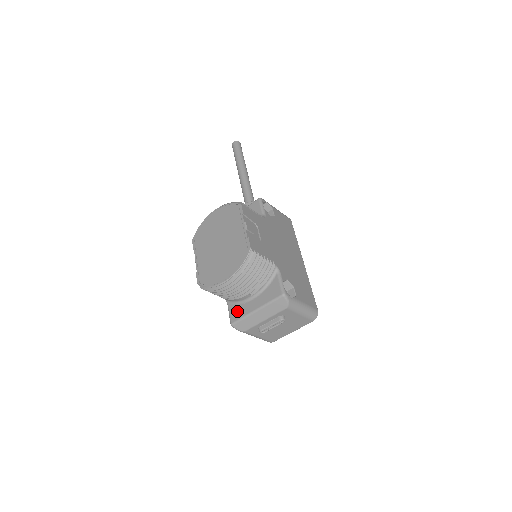
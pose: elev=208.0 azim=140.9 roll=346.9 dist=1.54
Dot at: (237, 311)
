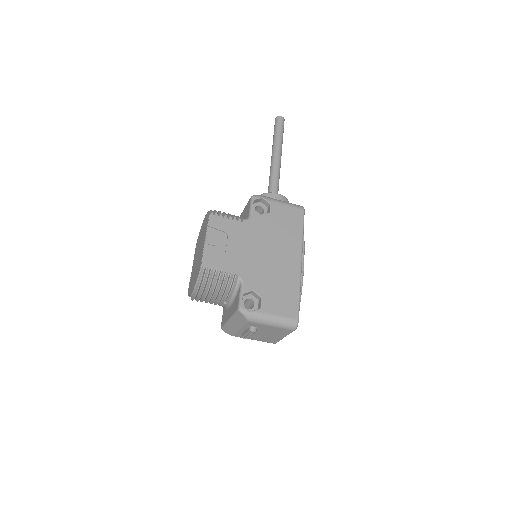
Dot at: (224, 316)
